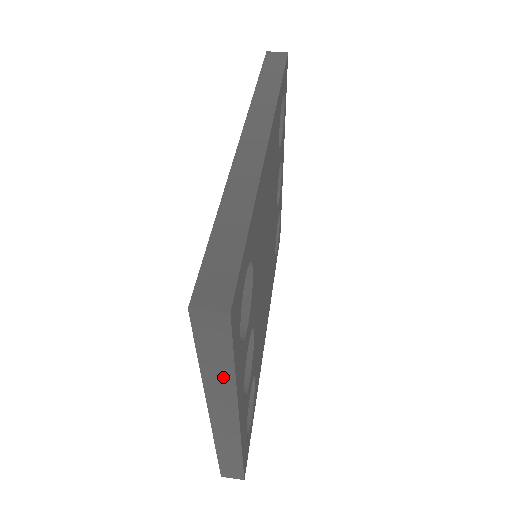
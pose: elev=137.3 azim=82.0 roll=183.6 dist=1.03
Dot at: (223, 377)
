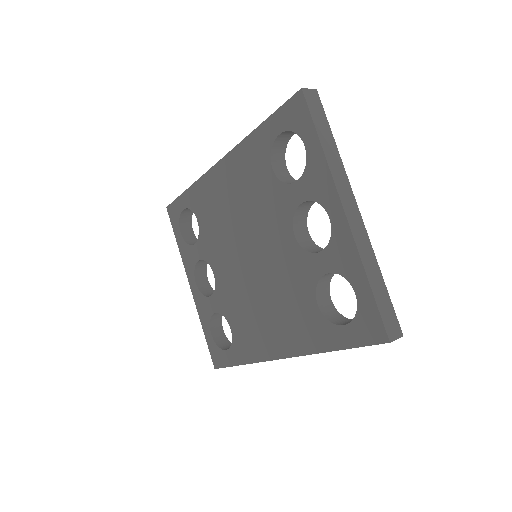
Dot at: (333, 151)
